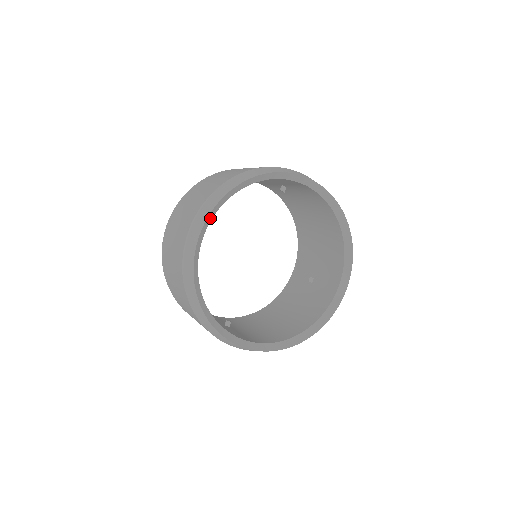
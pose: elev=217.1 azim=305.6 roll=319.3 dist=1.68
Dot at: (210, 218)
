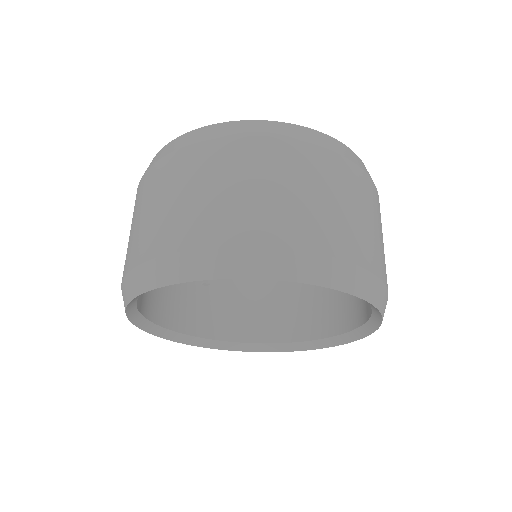
Dot at: occluded
